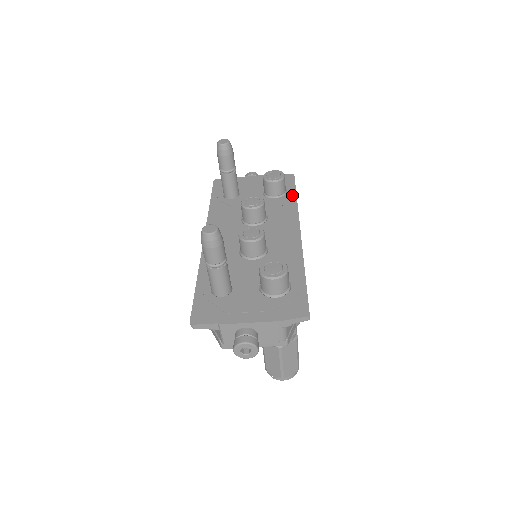
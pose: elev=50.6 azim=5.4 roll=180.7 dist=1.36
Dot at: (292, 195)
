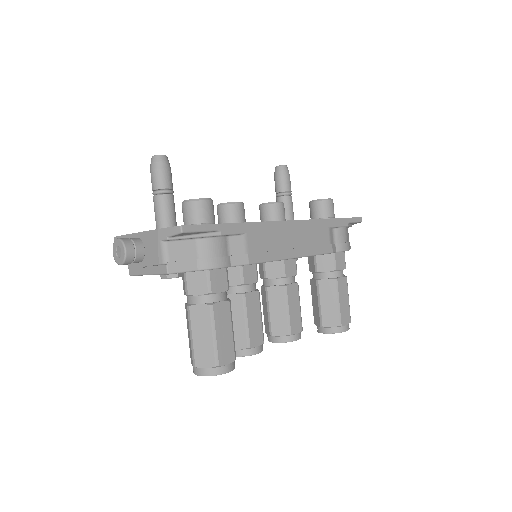
Dot at: occluded
